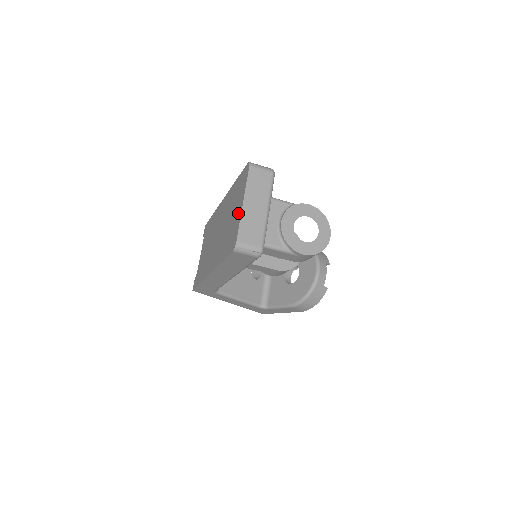
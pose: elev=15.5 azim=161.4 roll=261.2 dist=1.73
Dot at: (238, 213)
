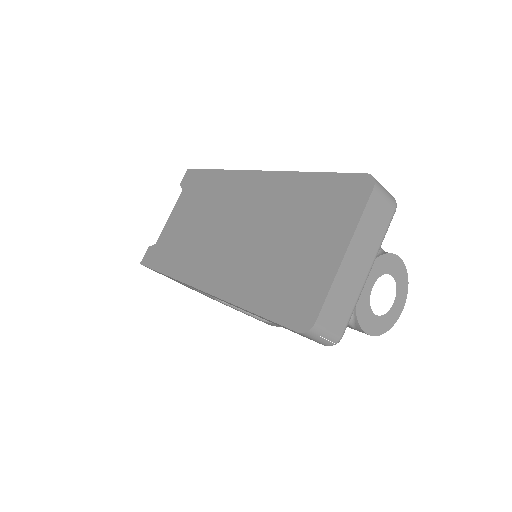
Dot at: (324, 261)
